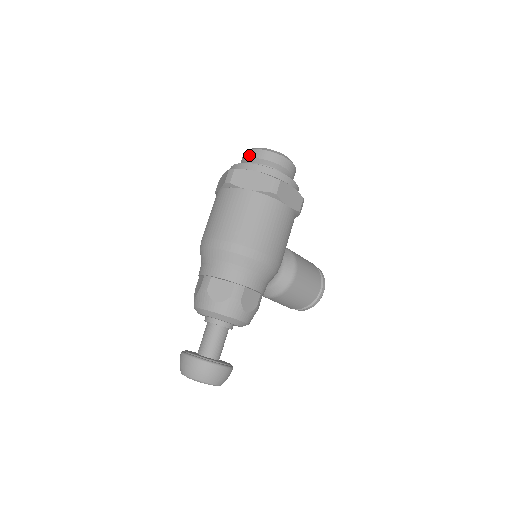
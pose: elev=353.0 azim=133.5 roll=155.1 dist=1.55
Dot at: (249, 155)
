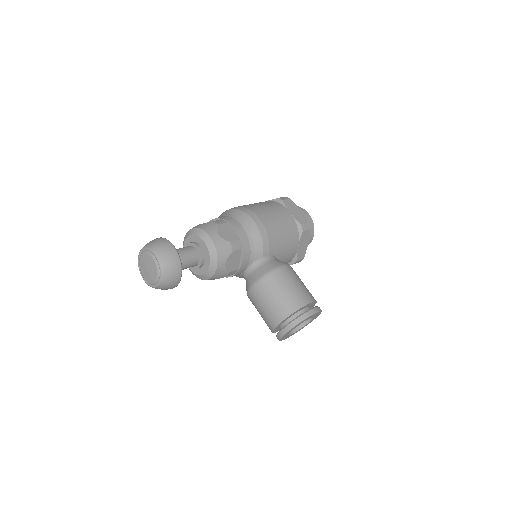
Dot at: occluded
